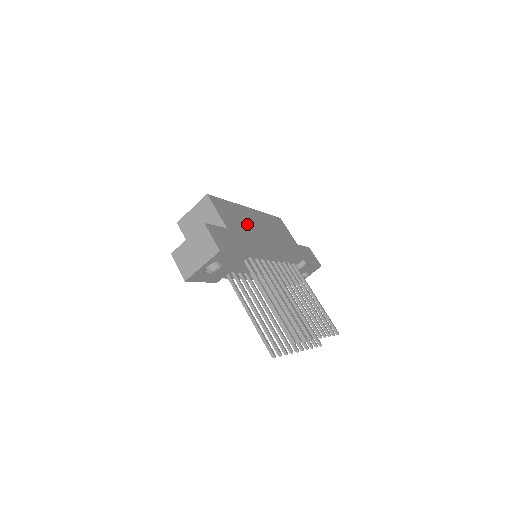
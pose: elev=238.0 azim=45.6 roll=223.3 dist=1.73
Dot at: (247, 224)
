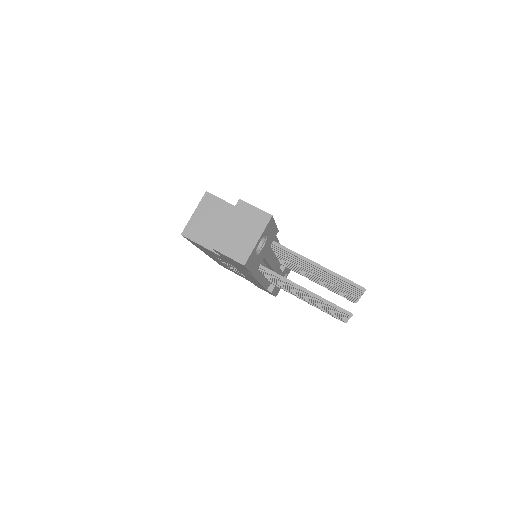
Dot at: occluded
